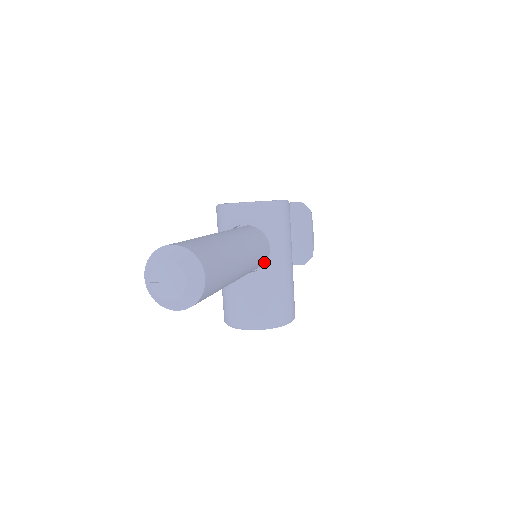
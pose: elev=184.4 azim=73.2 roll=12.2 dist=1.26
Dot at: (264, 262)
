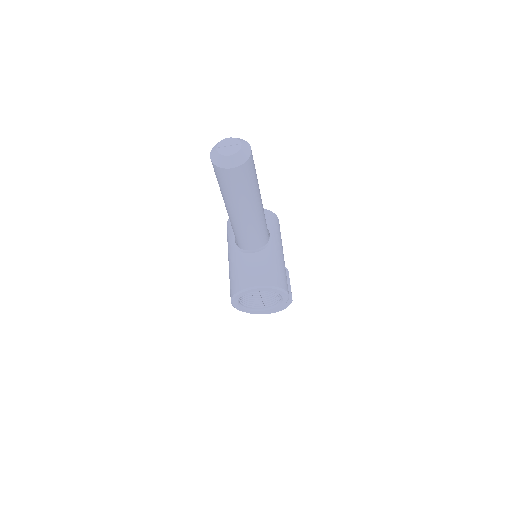
Dot at: occluded
